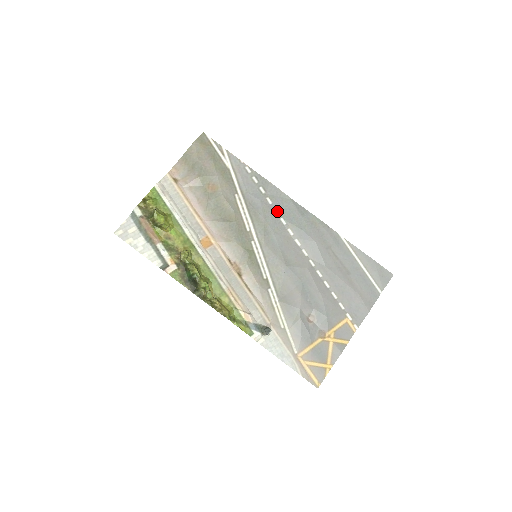
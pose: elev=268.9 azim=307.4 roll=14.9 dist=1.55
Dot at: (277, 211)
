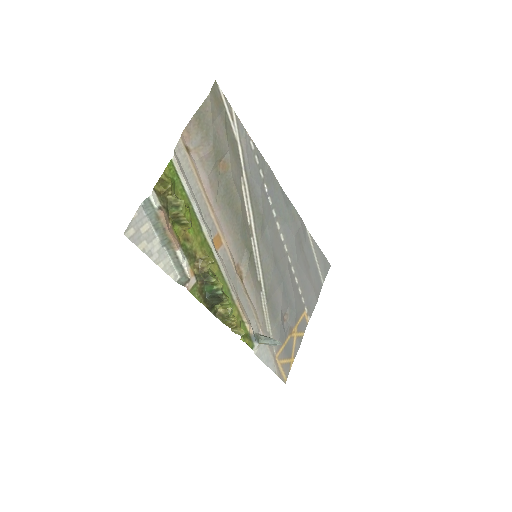
Dot at: (271, 201)
